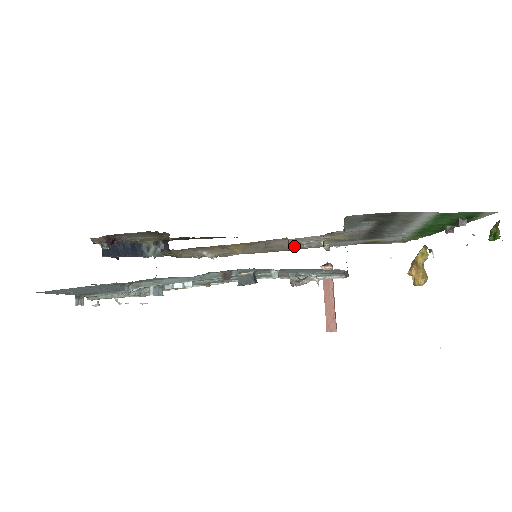
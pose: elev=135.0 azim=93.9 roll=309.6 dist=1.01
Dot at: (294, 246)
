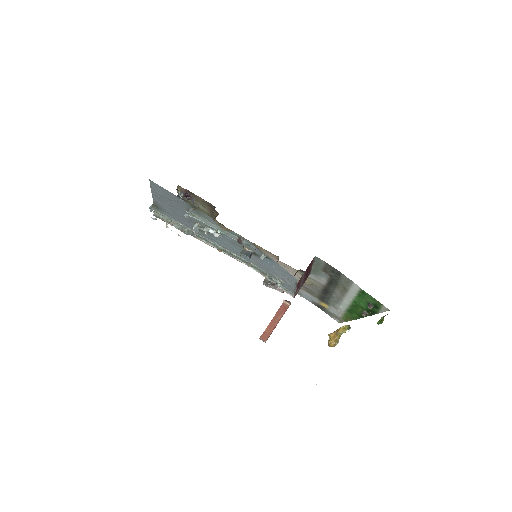
Dot at: occluded
